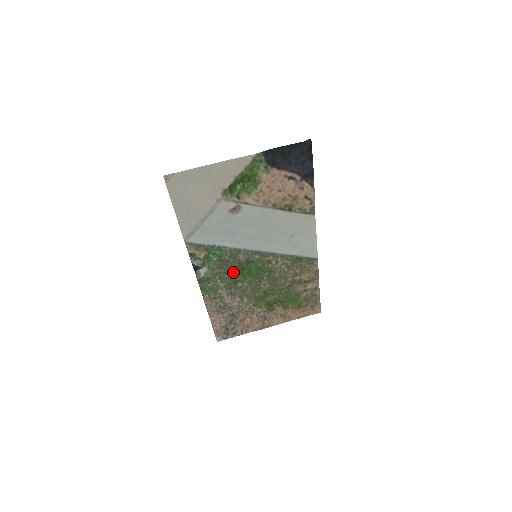
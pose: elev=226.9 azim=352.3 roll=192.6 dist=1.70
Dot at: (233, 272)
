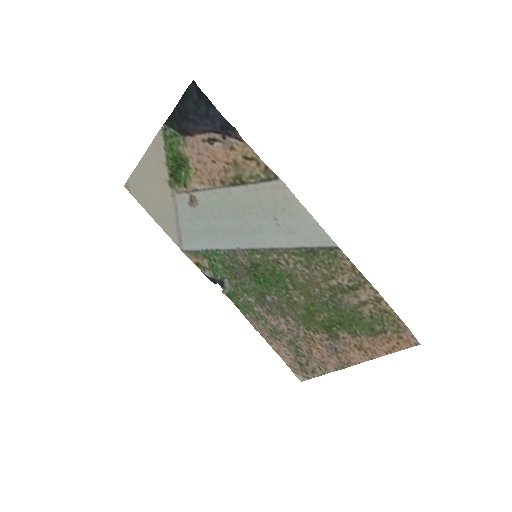
Dot at: (250, 282)
